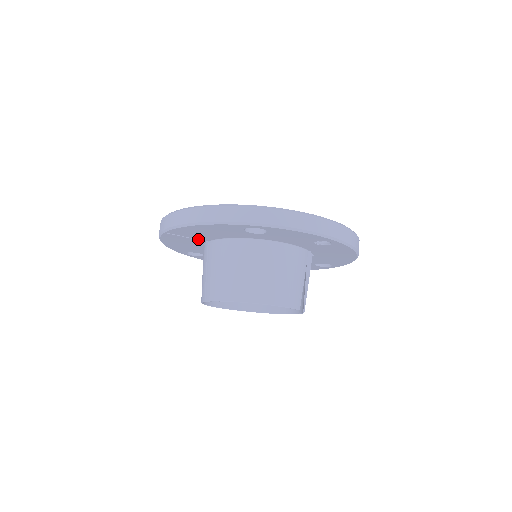
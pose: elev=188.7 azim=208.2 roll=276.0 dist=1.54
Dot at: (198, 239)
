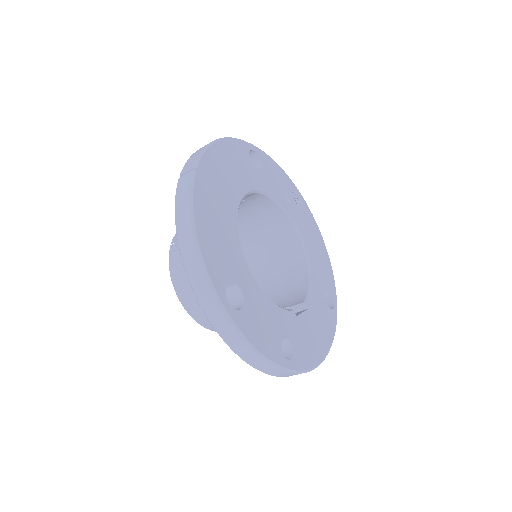
Dot at: occluded
